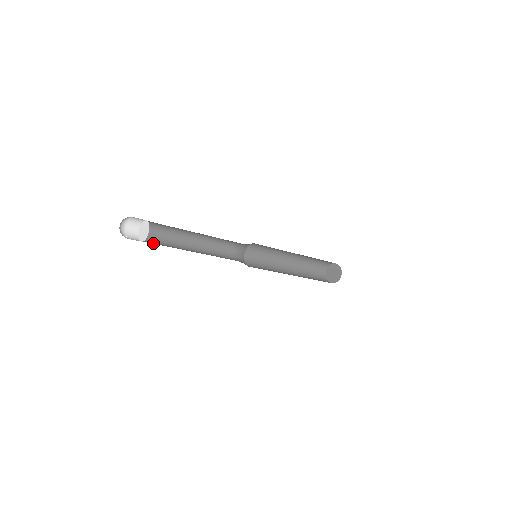
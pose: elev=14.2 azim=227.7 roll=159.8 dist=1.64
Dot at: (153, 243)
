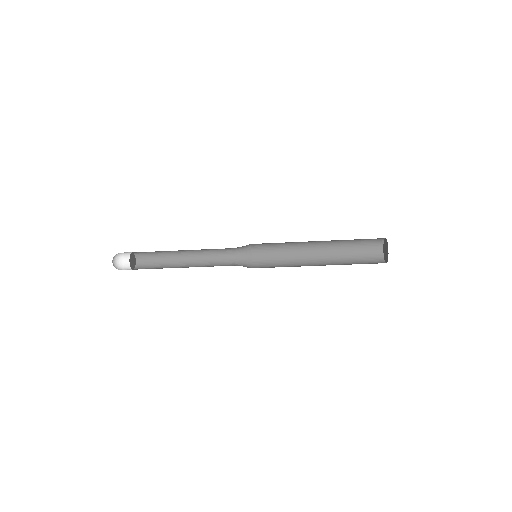
Dot at: occluded
